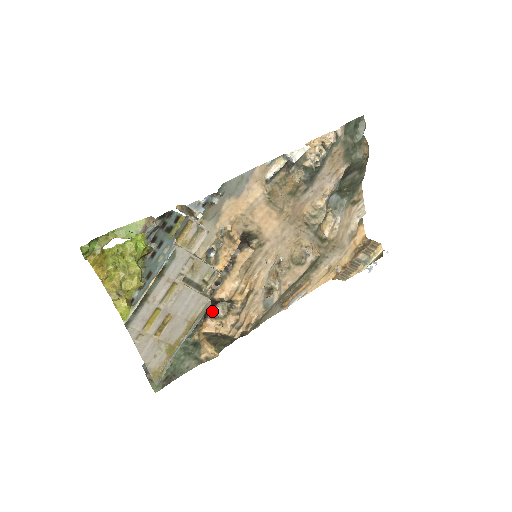
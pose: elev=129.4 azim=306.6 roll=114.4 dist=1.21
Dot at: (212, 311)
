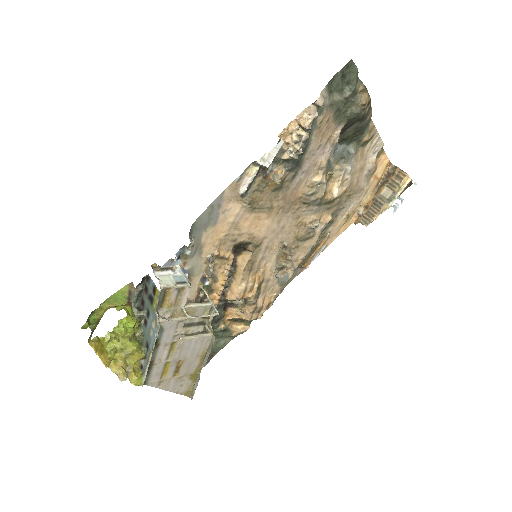
Dot at: occluded
